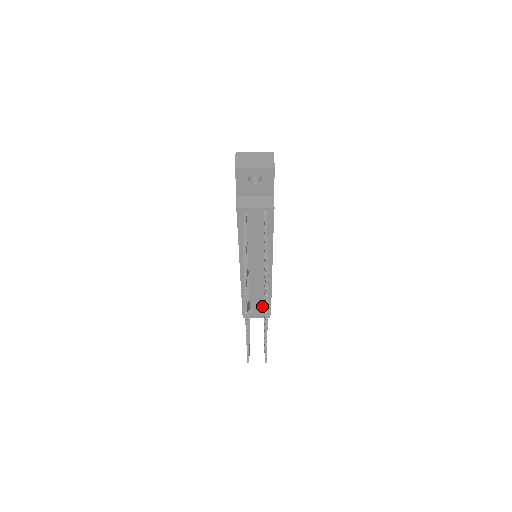
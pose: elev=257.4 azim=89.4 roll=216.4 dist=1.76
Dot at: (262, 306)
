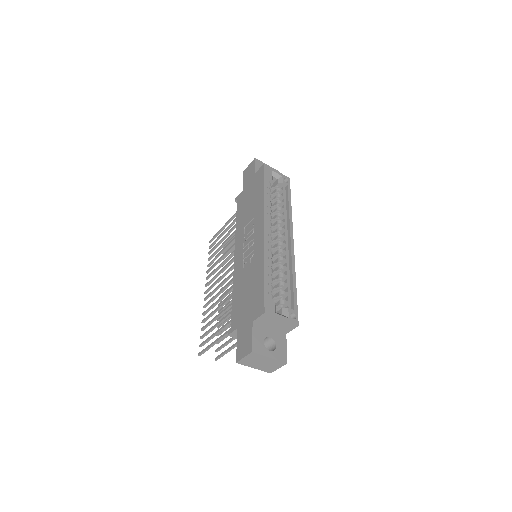
Dot at: occluded
